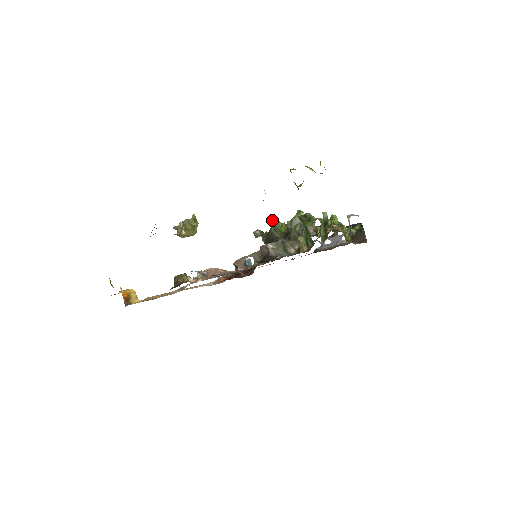
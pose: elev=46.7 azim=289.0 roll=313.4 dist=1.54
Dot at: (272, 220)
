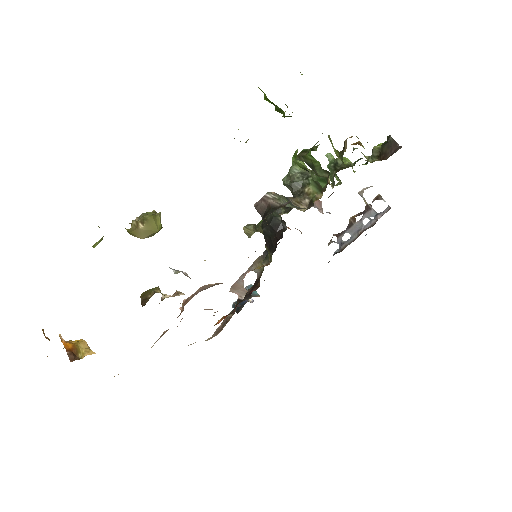
Dot at: occluded
